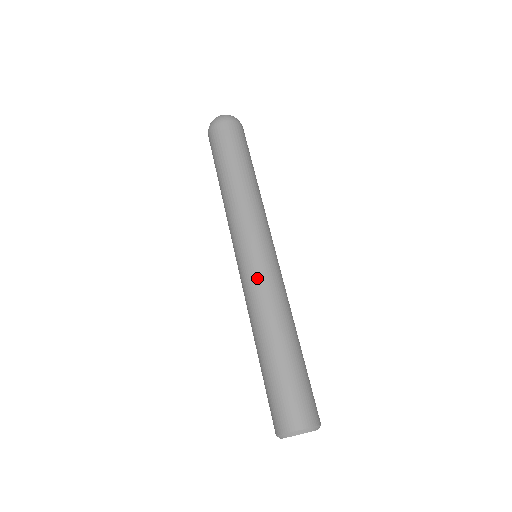
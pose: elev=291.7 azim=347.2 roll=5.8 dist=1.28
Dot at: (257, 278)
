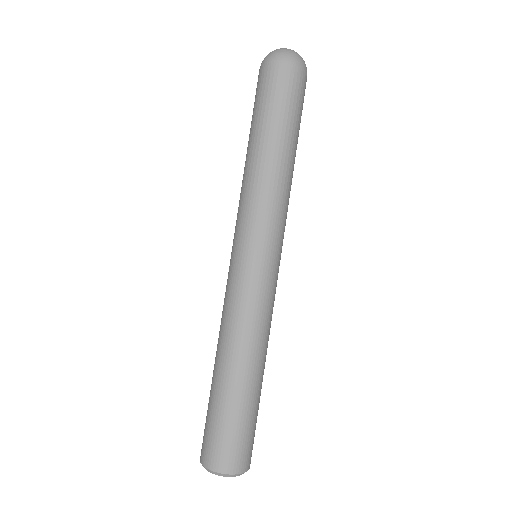
Dot at: (255, 293)
